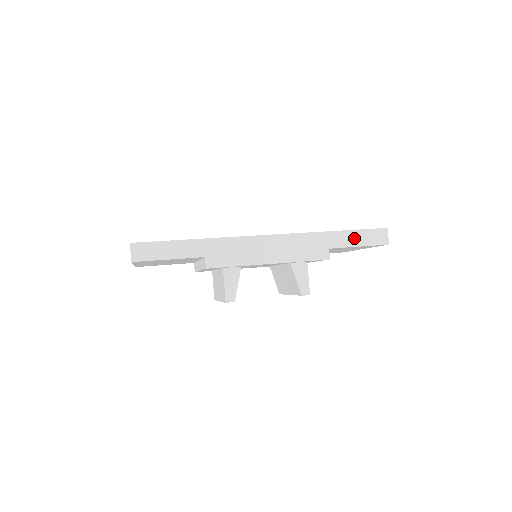
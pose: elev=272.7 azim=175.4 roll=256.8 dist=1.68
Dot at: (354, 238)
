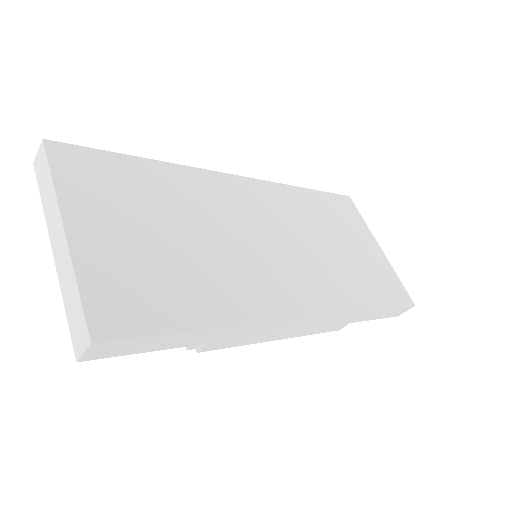
Dot at: (381, 314)
